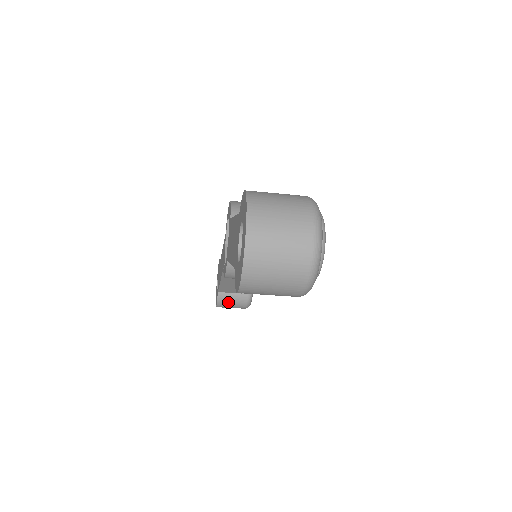
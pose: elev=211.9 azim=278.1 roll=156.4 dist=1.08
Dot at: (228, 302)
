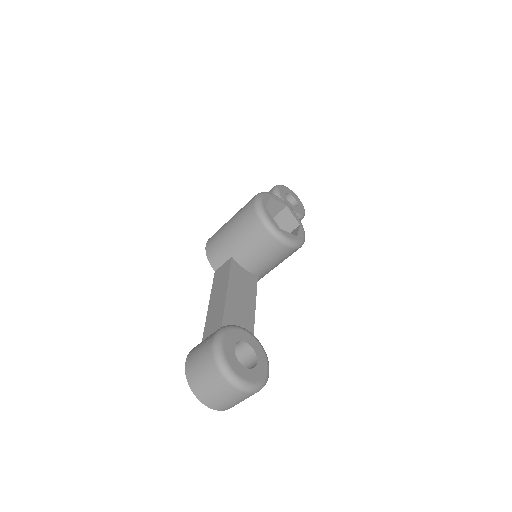
Dot at: occluded
